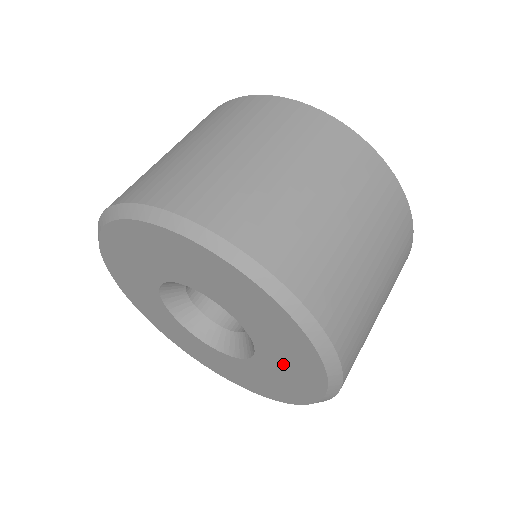
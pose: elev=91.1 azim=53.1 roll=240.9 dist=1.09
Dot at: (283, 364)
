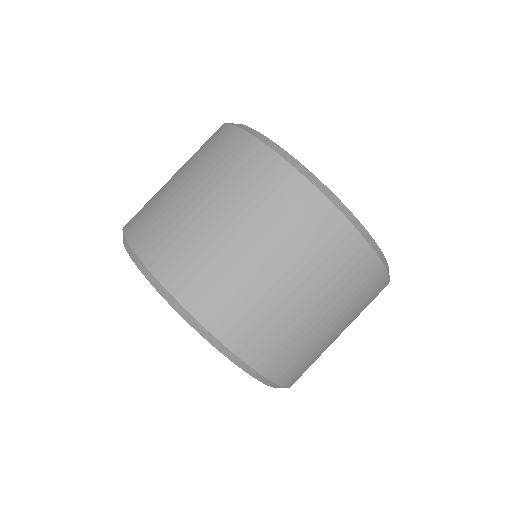
Dot at: occluded
